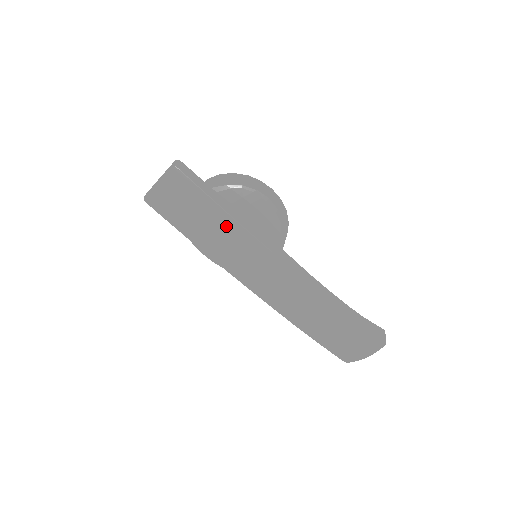
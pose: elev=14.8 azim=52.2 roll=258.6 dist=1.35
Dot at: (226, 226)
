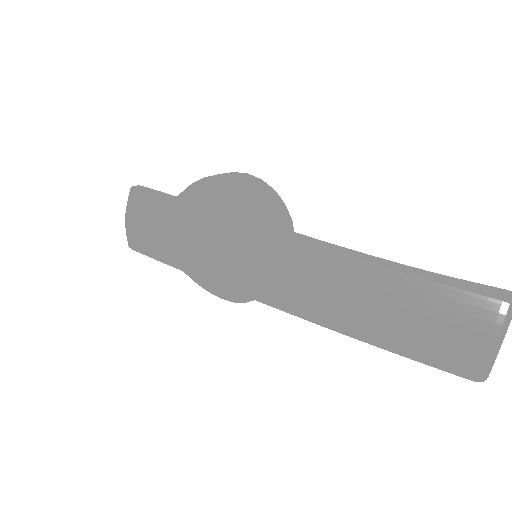
Dot at: (193, 222)
